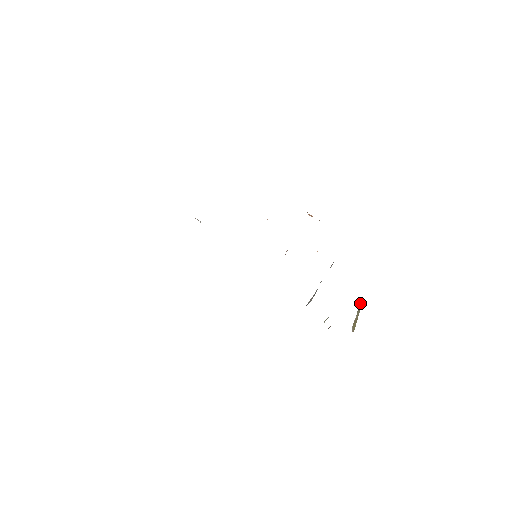
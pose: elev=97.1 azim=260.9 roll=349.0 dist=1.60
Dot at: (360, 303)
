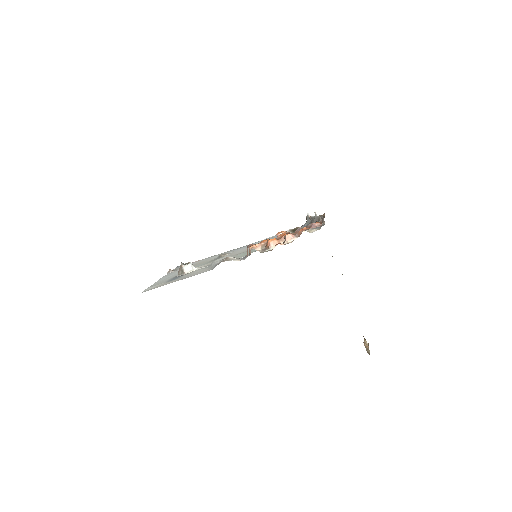
Dot at: occluded
